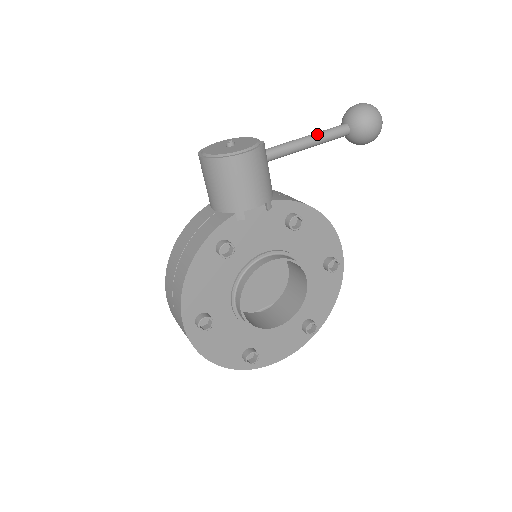
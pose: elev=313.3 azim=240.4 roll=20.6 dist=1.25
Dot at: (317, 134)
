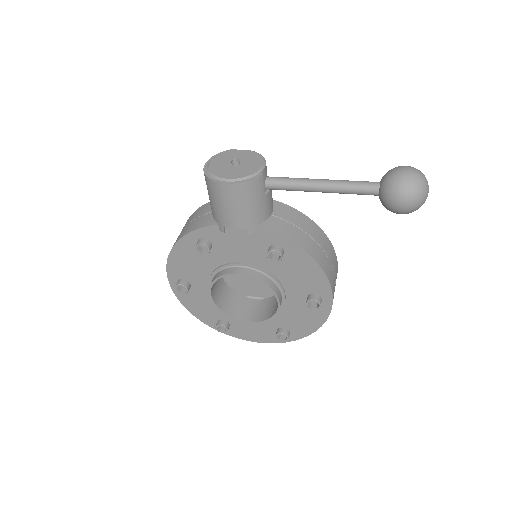
Dot at: (336, 183)
